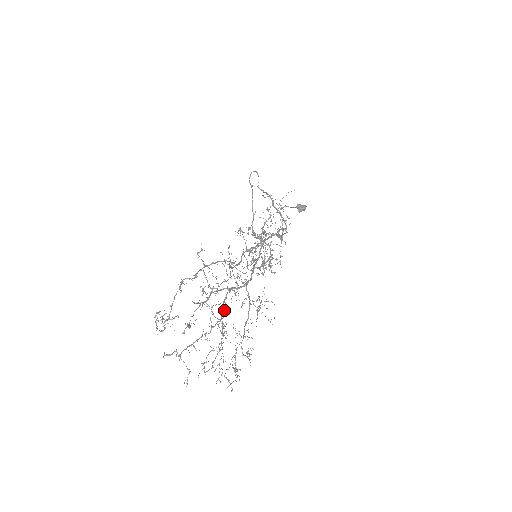
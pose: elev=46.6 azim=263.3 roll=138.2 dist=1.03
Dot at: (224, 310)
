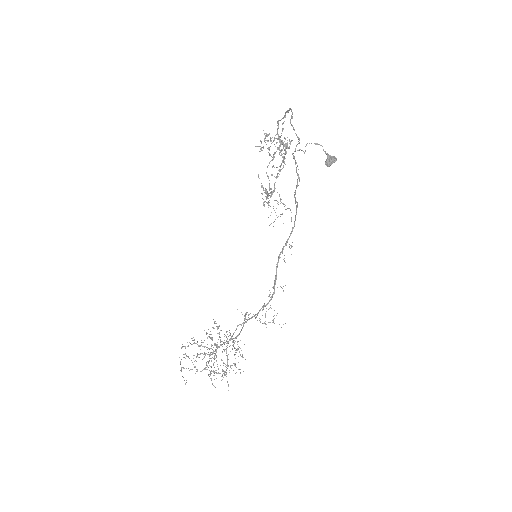
Dot at: (217, 364)
